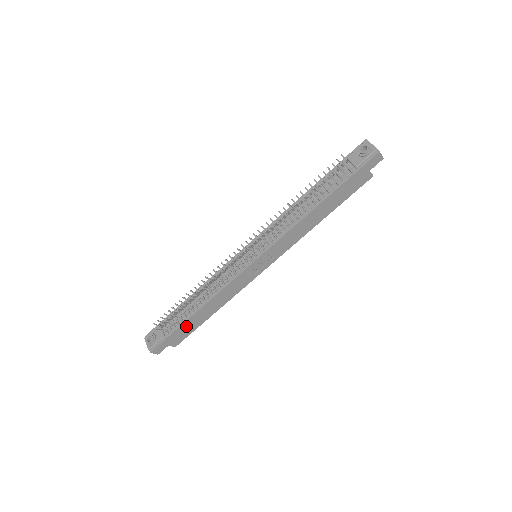
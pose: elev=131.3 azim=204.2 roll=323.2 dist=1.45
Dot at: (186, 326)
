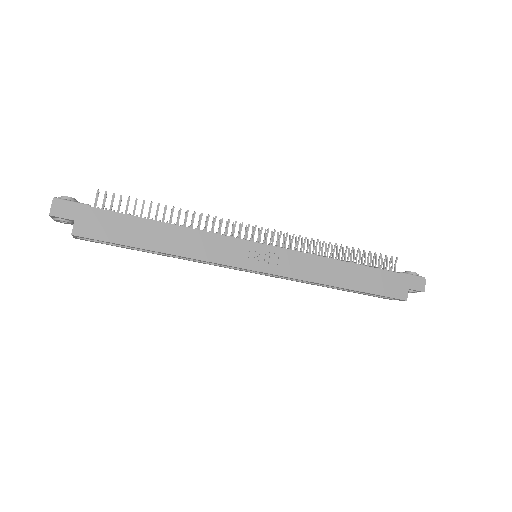
Dot at: (123, 223)
